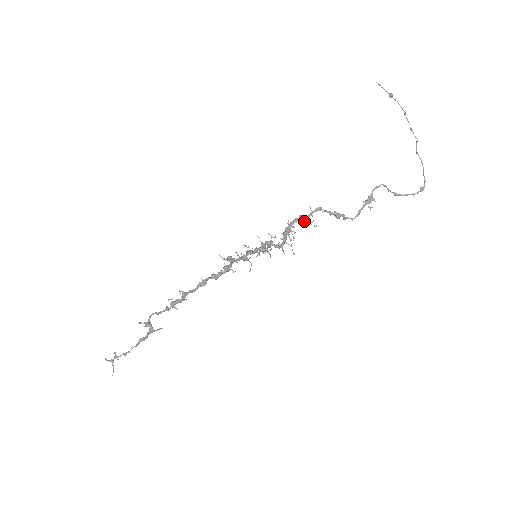
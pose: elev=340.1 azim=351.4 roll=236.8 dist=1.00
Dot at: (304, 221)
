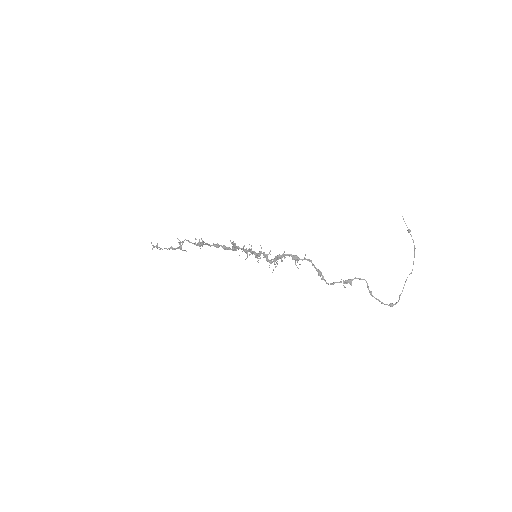
Dot at: (295, 260)
